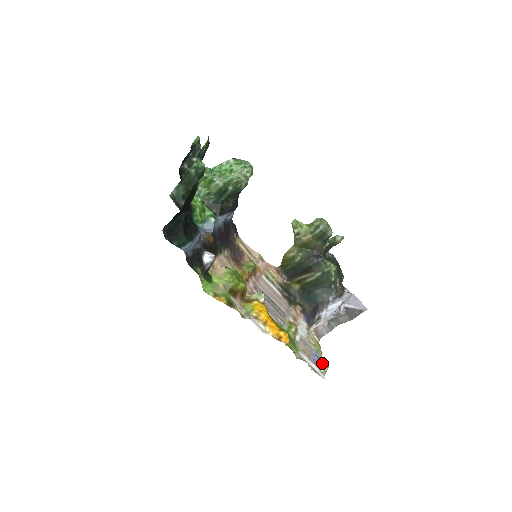
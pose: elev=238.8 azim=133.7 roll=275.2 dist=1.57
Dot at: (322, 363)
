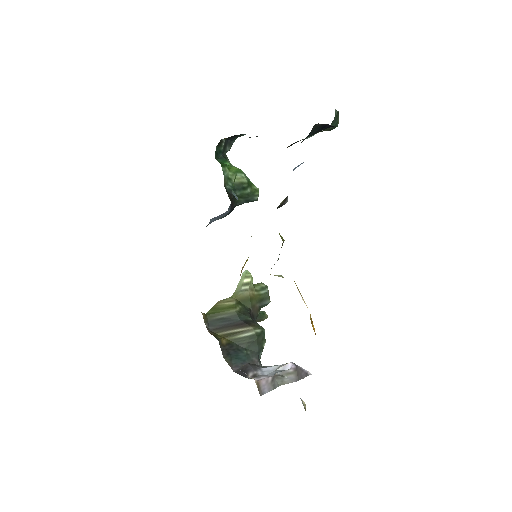
Dot at: occluded
